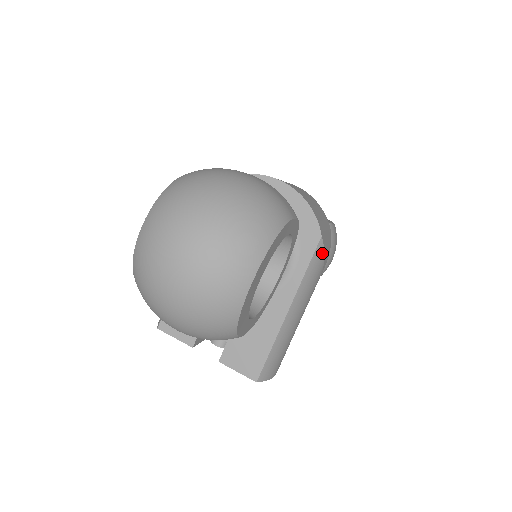
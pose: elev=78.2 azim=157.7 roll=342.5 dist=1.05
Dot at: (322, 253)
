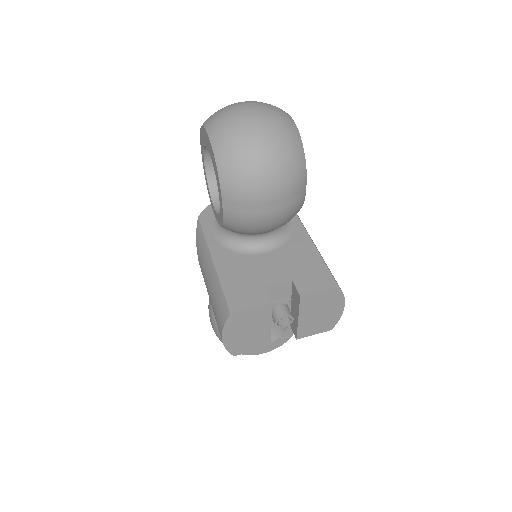
Dot at: occluded
